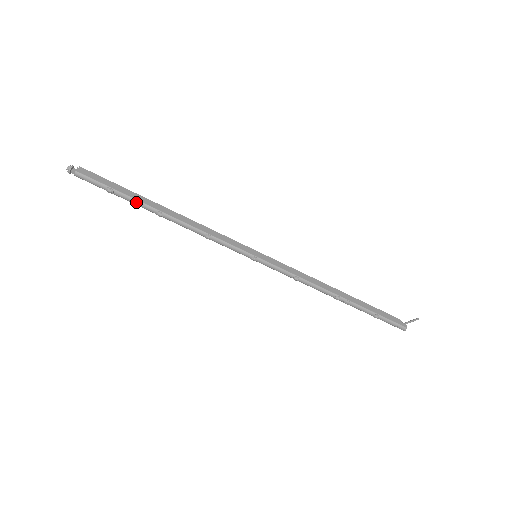
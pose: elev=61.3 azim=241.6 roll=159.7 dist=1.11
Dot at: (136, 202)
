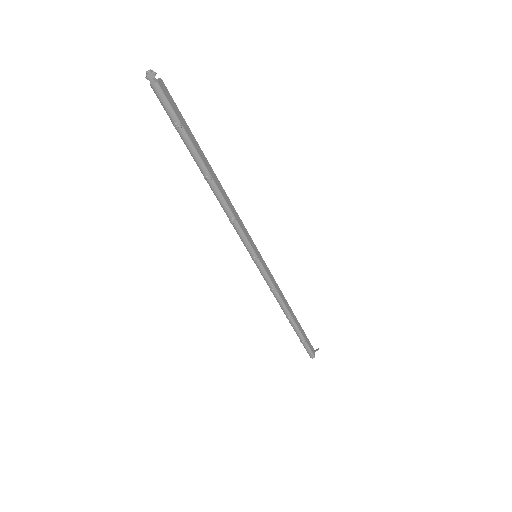
Dot at: (195, 152)
